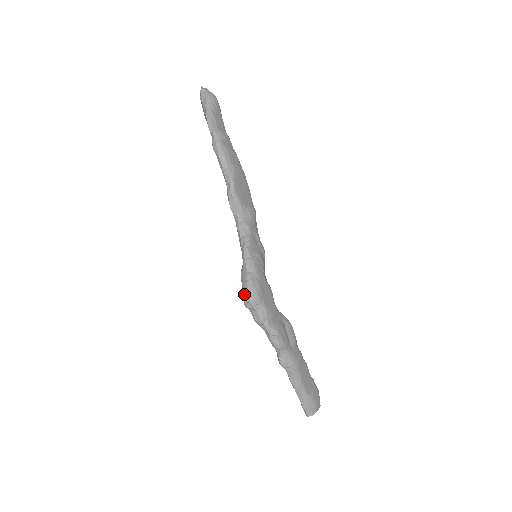
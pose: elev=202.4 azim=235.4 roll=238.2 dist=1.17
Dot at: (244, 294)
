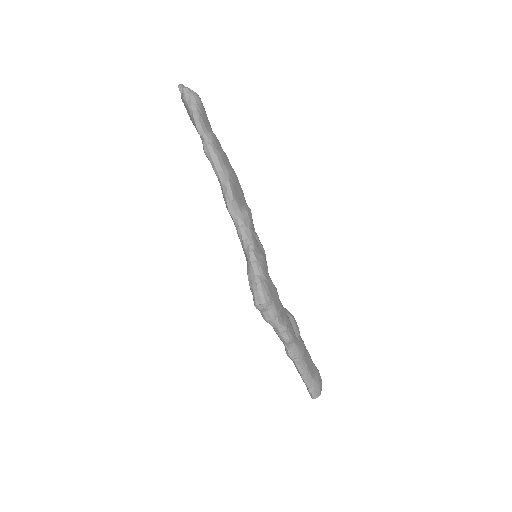
Dot at: (255, 297)
